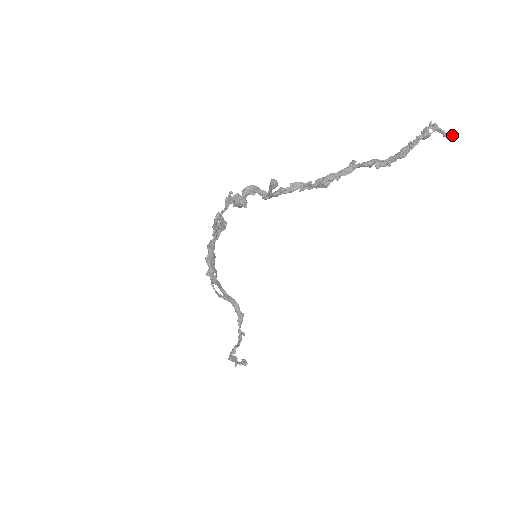
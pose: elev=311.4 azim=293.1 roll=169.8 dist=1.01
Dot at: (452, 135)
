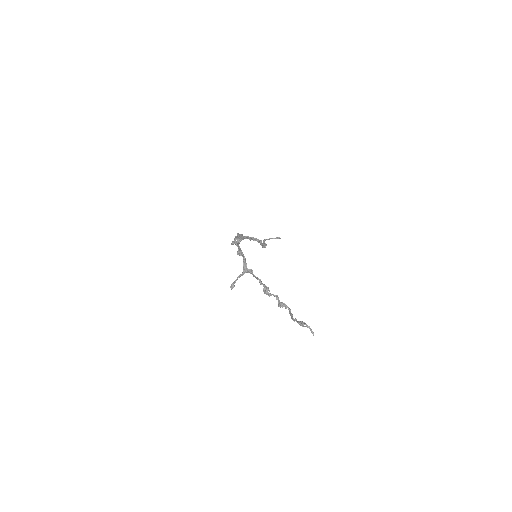
Dot at: (313, 334)
